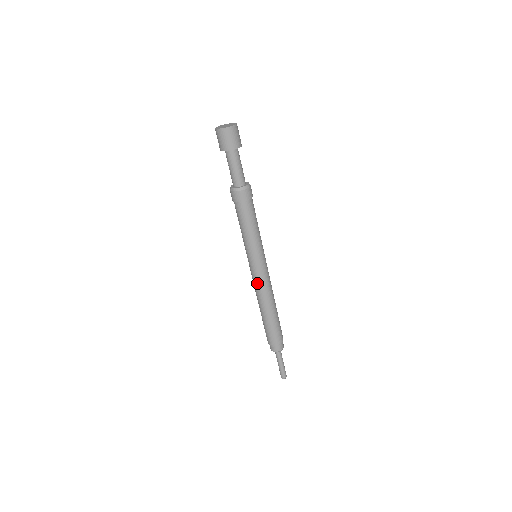
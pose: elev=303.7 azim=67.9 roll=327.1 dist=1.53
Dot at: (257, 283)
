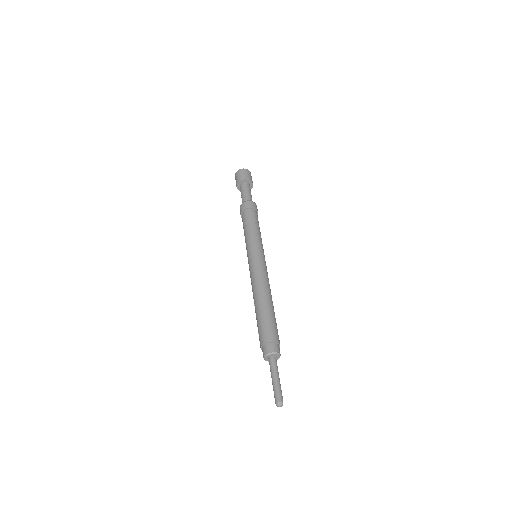
Dot at: (253, 273)
